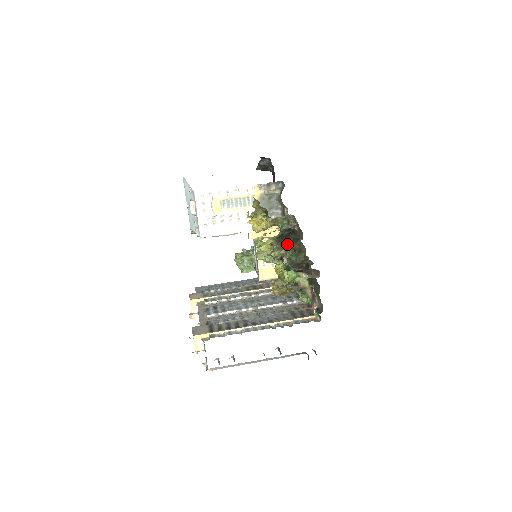
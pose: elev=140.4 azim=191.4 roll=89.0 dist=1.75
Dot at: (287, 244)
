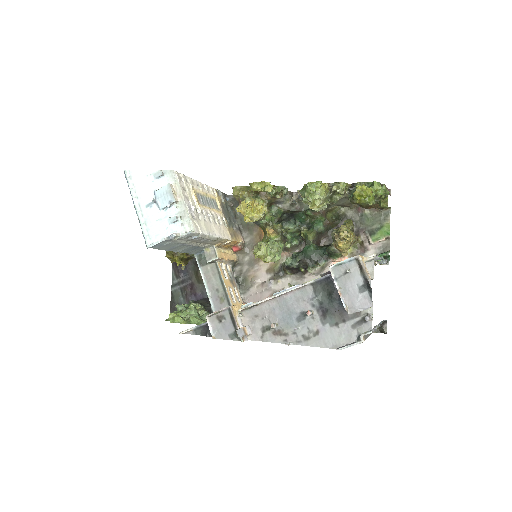
Dot at: (295, 224)
